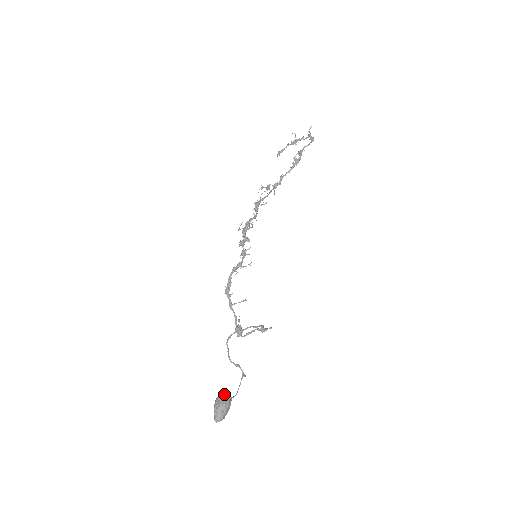
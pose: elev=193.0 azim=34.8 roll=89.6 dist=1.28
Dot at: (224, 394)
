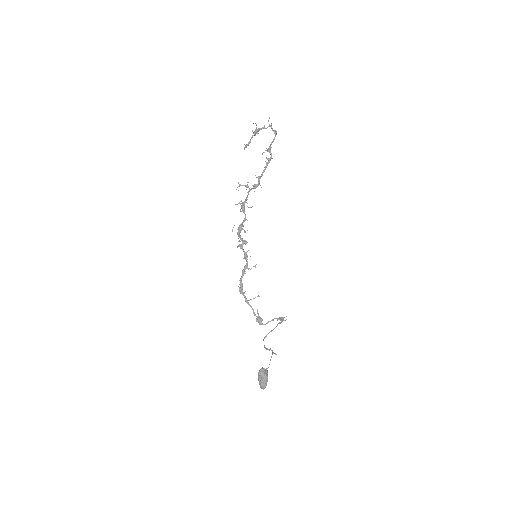
Dot at: (264, 370)
